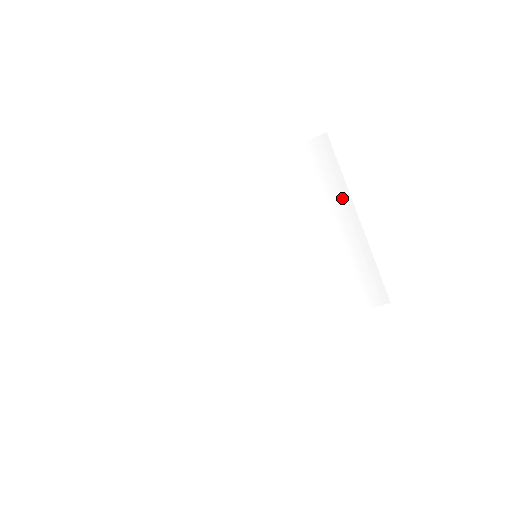
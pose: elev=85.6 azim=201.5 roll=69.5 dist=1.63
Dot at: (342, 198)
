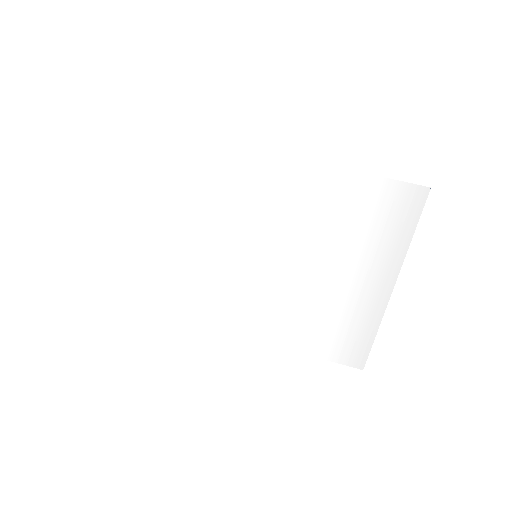
Dot at: (392, 262)
